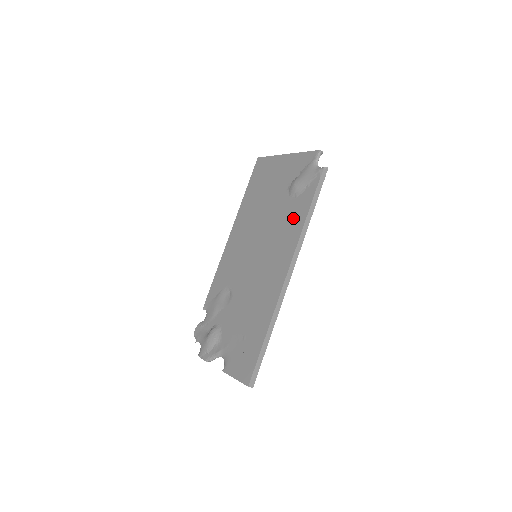
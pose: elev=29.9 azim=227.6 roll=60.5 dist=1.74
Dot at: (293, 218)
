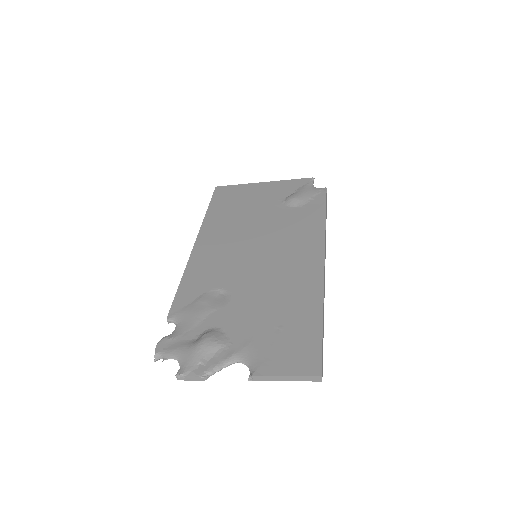
Dot at: (305, 220)
